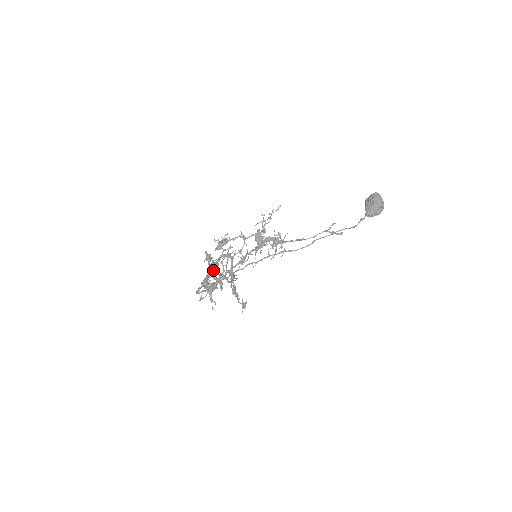
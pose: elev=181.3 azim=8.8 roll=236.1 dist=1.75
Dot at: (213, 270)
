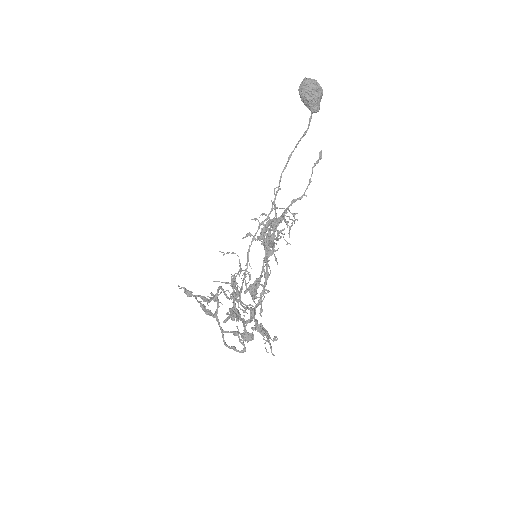
Dot at: occluded
